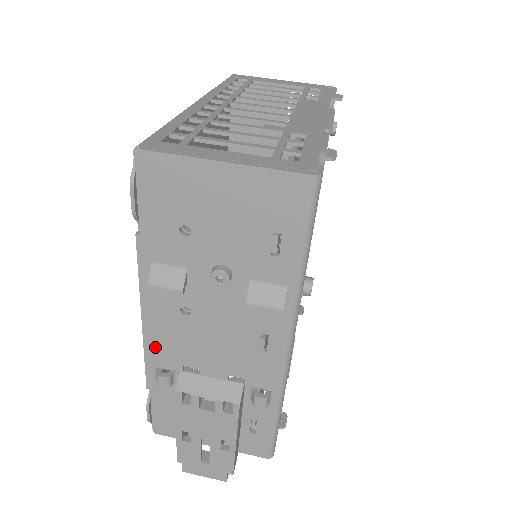
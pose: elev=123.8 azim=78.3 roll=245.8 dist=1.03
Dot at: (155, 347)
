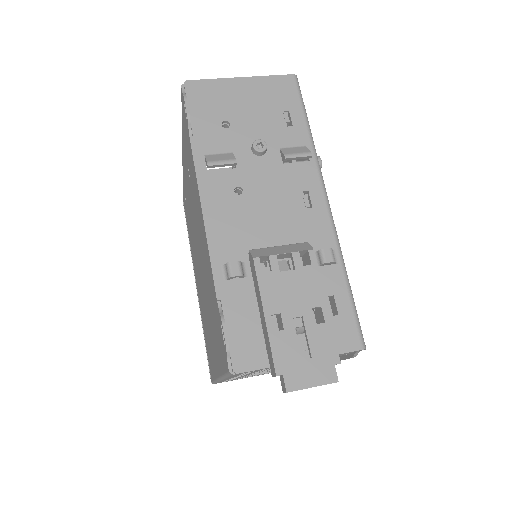
Dot at: (218, 240)
